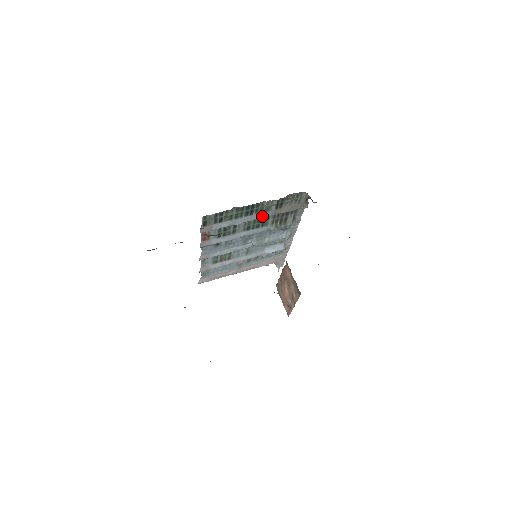
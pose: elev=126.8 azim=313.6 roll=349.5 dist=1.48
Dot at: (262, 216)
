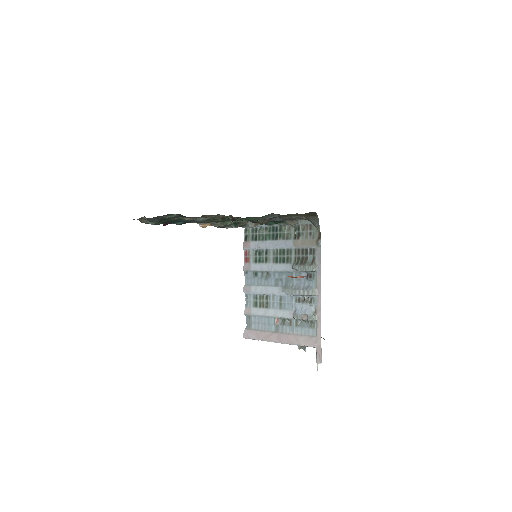
Dot at: (285, 245)
